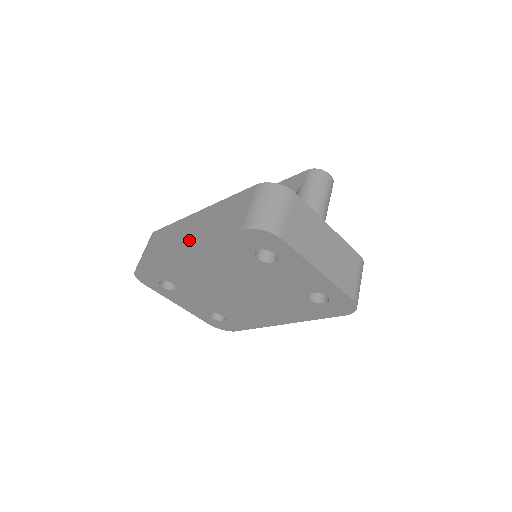
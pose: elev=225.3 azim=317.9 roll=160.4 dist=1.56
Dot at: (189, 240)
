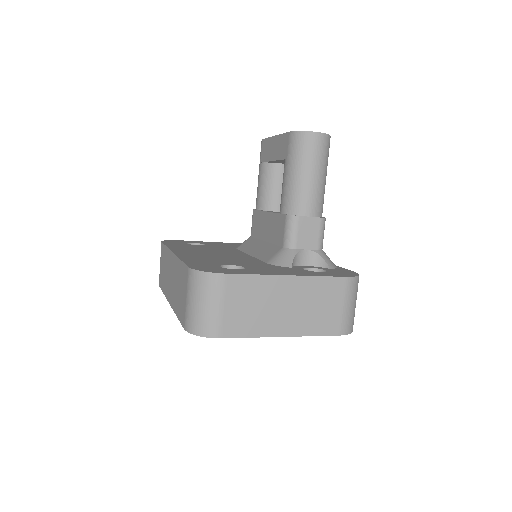
Dot at: (170, 292)
